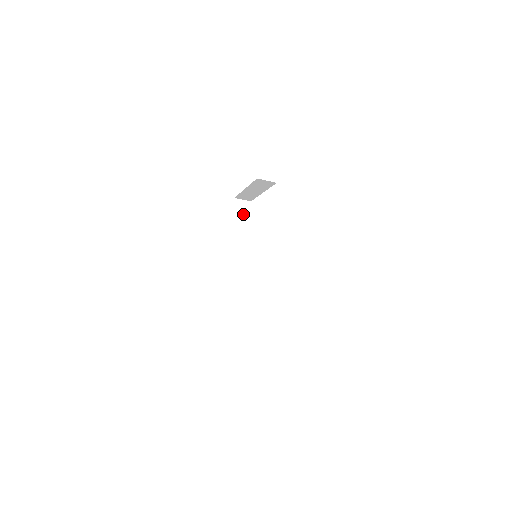
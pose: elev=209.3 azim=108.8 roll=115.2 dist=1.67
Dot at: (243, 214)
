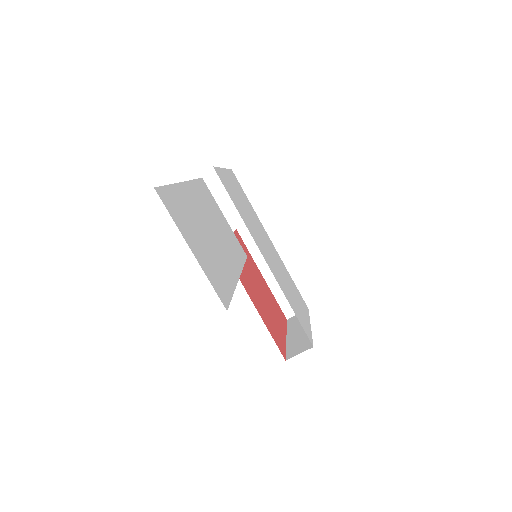
Dot at: occluded
